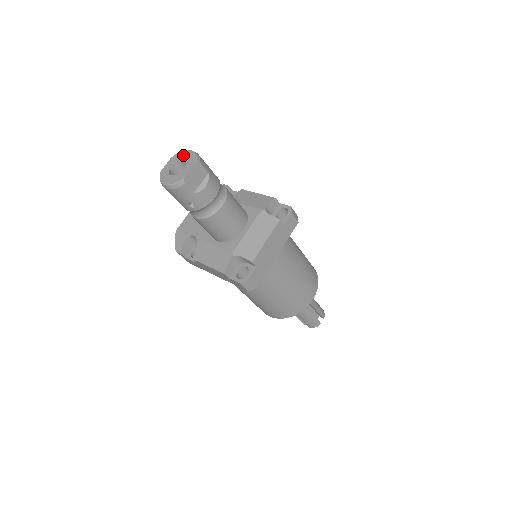
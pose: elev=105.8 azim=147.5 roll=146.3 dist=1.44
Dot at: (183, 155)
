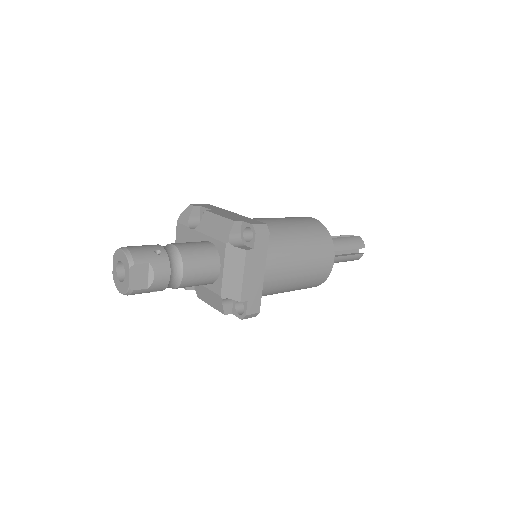
Dot at: (119, 256)
